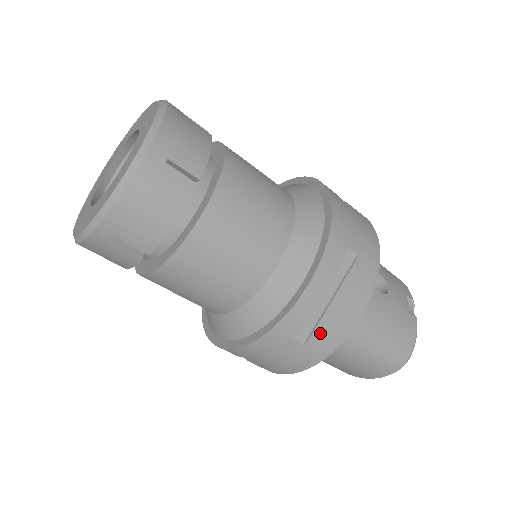
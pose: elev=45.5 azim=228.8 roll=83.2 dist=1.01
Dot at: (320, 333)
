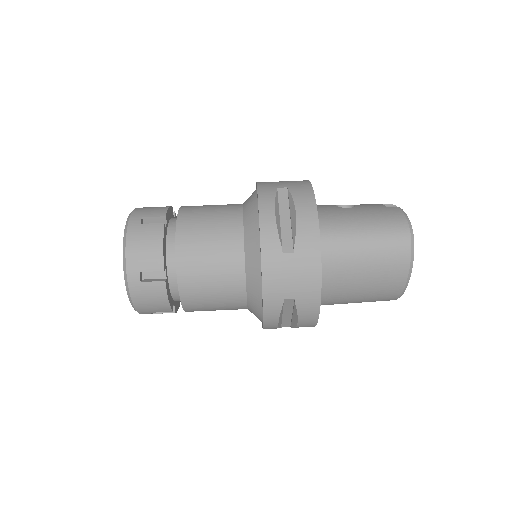
Dot at: (296, 237)
